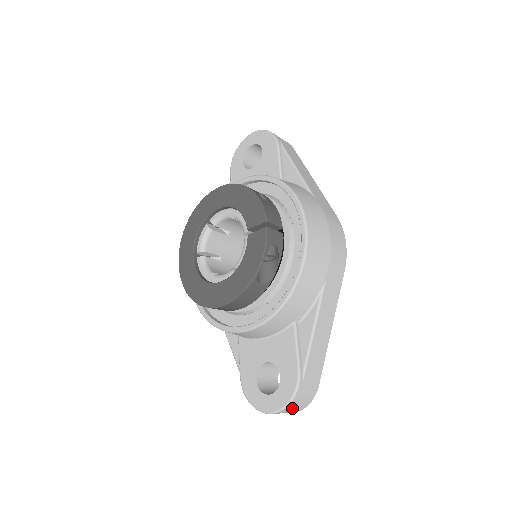
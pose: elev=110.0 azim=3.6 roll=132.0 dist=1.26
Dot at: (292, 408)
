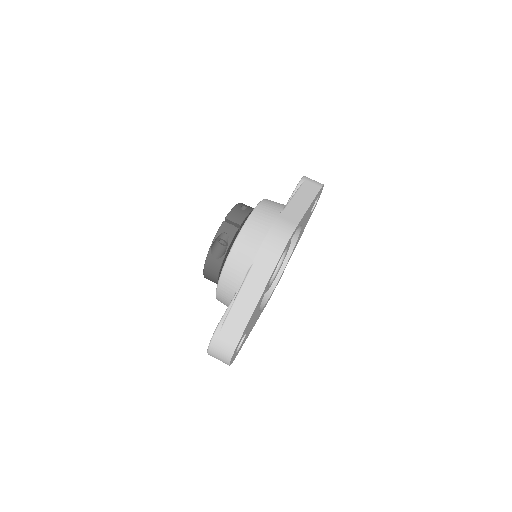
Dot at: (217, 352)
